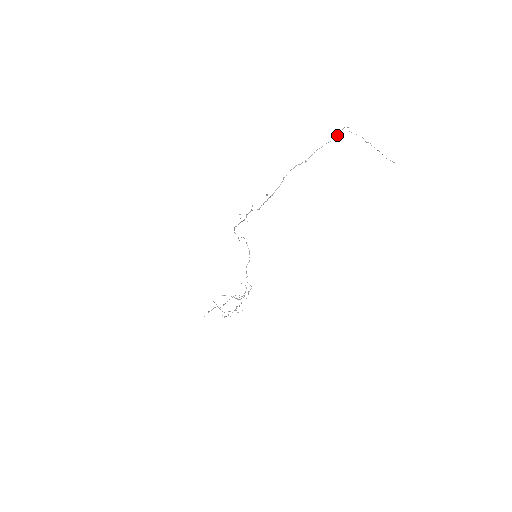
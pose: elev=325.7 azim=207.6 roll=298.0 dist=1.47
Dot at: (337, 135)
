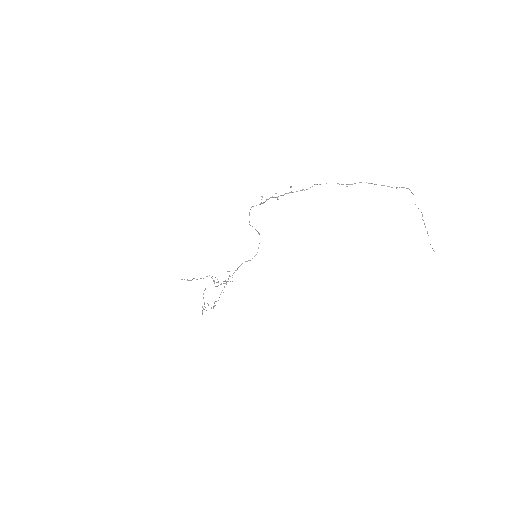
Dot at: occluded
